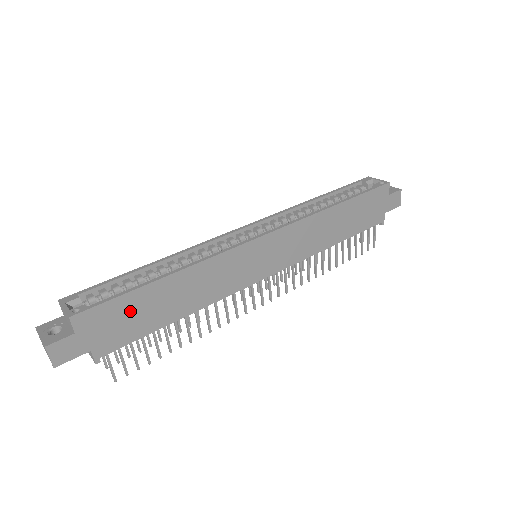
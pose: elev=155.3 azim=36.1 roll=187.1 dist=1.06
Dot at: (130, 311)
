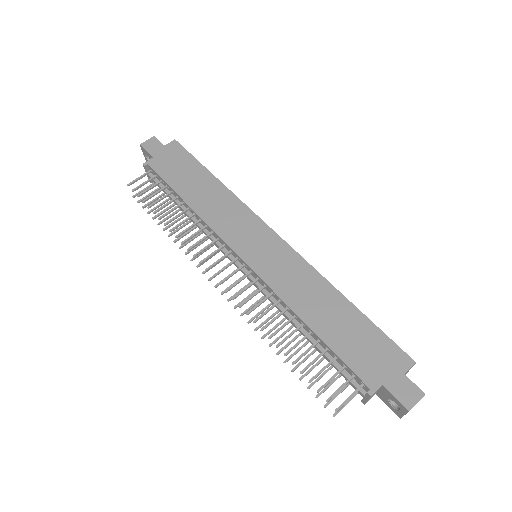
Dot at: (185, 167)
